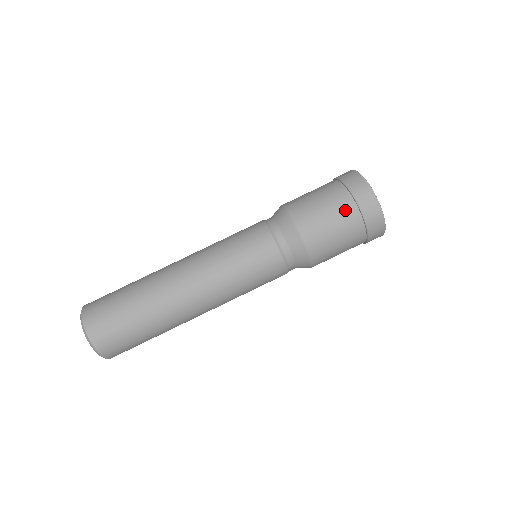
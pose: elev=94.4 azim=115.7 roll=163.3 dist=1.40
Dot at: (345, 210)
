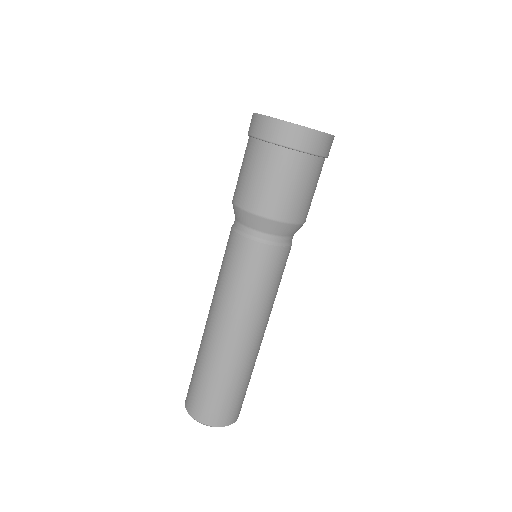
Dot at: (302, 168)
